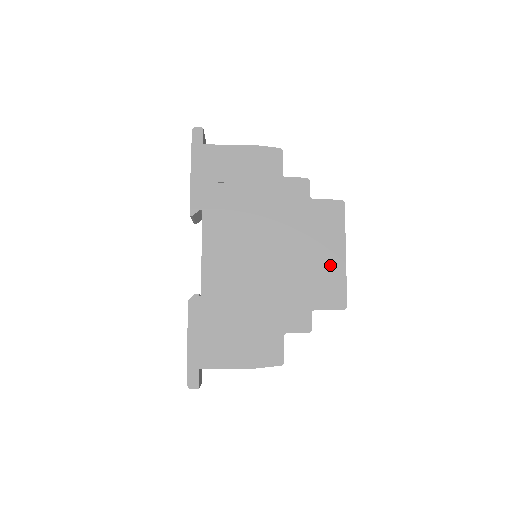
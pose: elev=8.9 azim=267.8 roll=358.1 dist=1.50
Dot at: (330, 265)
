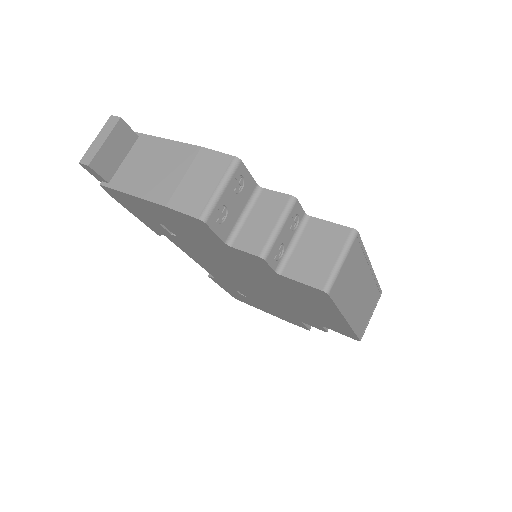
Dot at: (329, 318)
